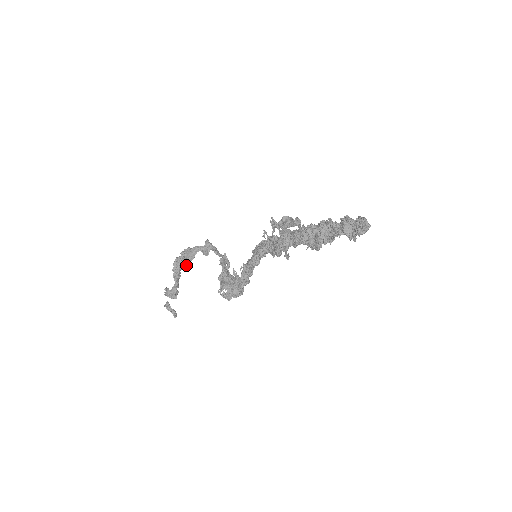
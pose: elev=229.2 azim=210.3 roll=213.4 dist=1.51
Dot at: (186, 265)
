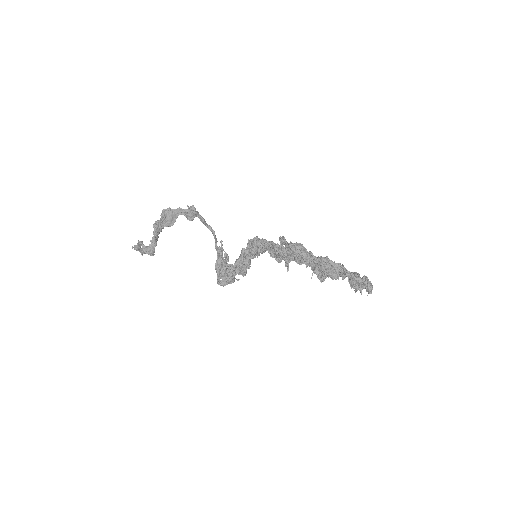
Dot at: occluded
